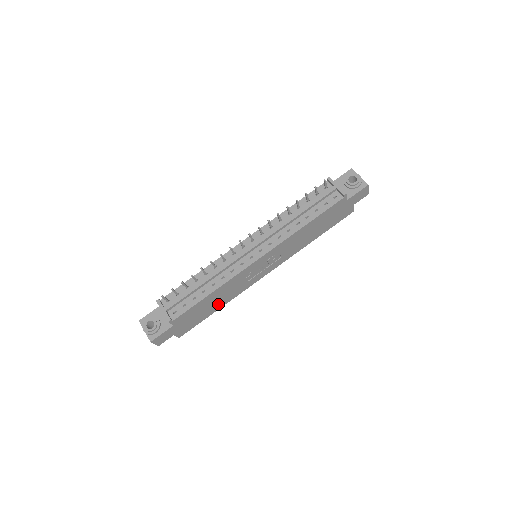
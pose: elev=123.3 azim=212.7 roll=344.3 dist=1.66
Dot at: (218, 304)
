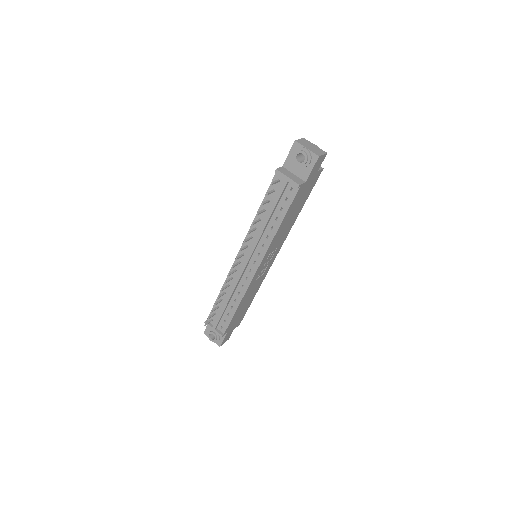
Dot at: (251, 298)
